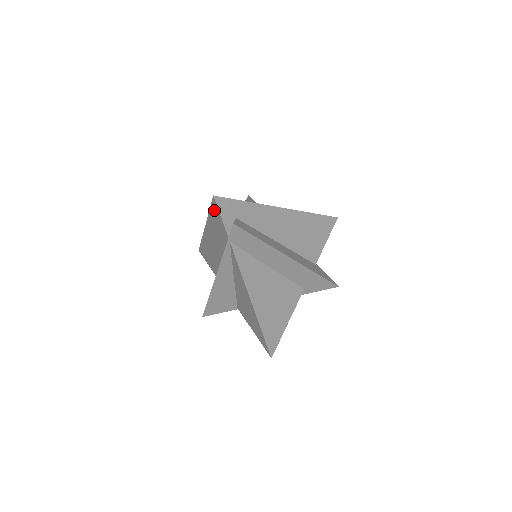
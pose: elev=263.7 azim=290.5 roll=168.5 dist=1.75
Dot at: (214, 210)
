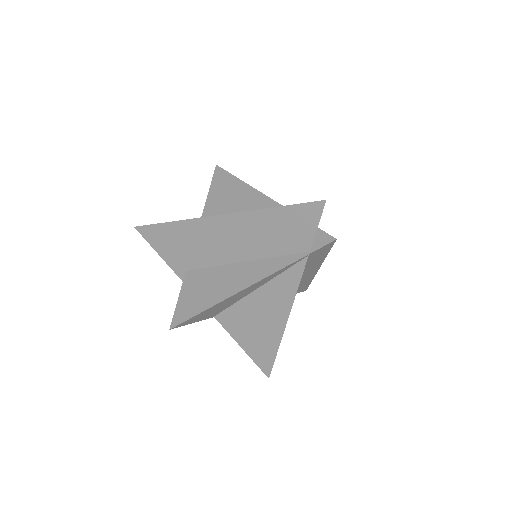
Dot at: (301, 213)
